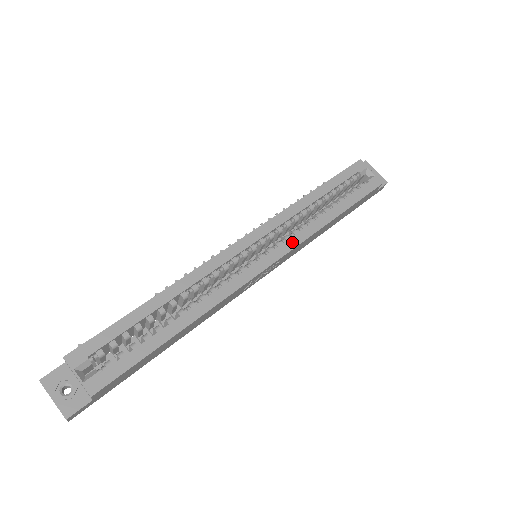
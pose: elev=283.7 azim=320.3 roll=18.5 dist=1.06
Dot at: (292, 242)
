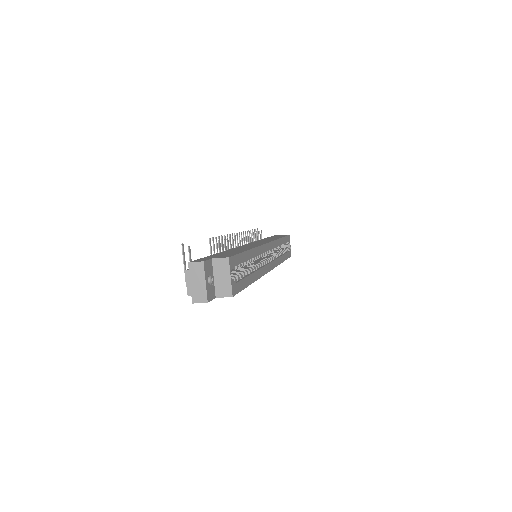
Dot at: (276, 262)
